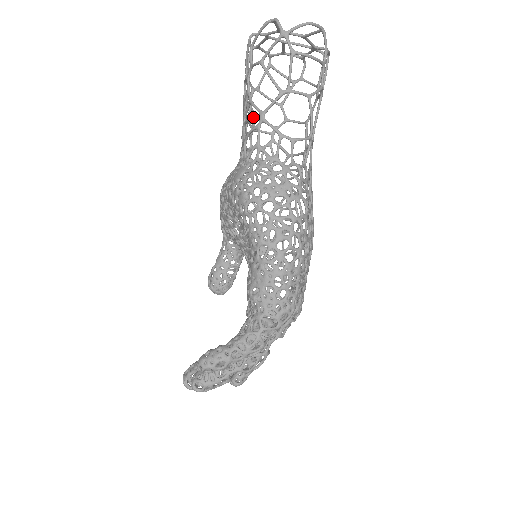
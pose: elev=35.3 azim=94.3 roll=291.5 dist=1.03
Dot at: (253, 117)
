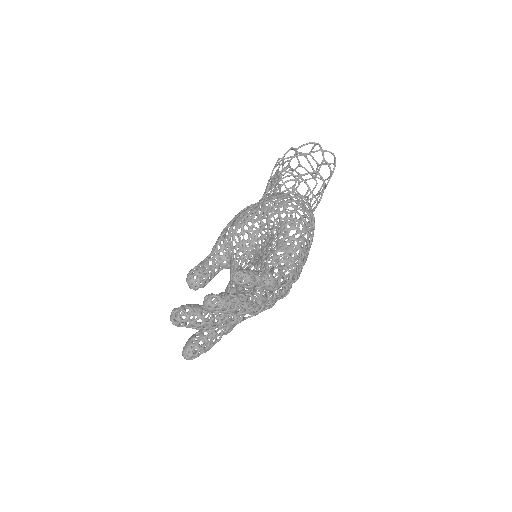
Dot at: occluded
